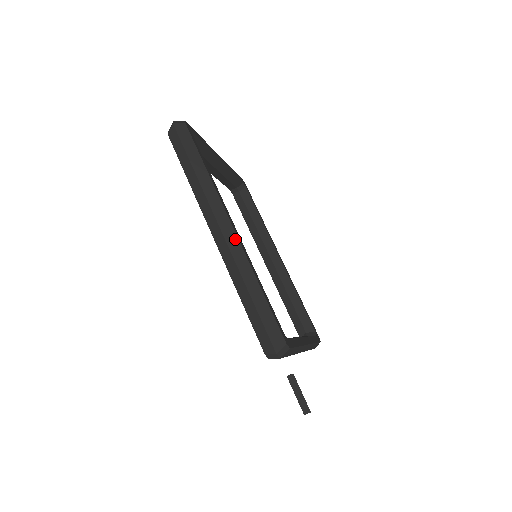
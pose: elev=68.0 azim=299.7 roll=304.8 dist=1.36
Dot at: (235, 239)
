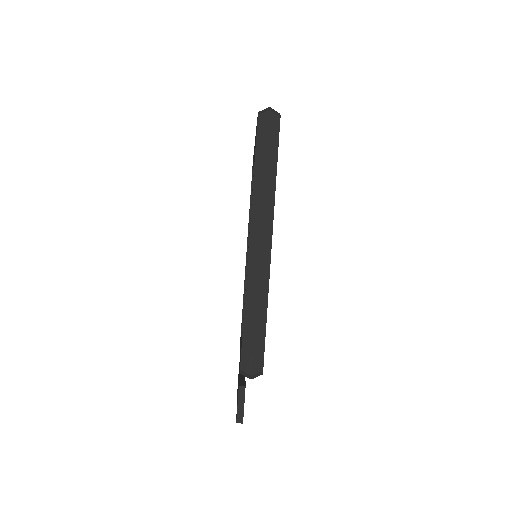
Dot at: (268, 257)
